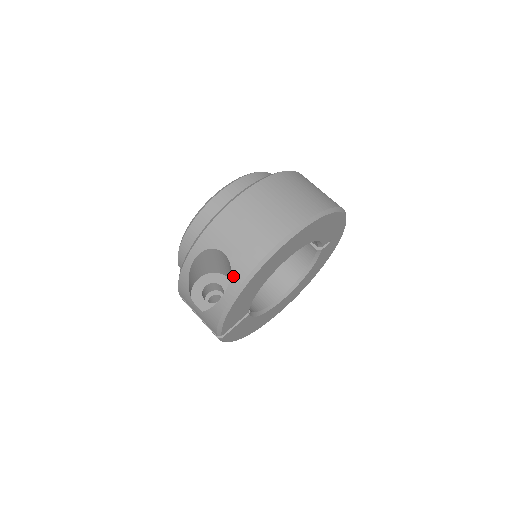
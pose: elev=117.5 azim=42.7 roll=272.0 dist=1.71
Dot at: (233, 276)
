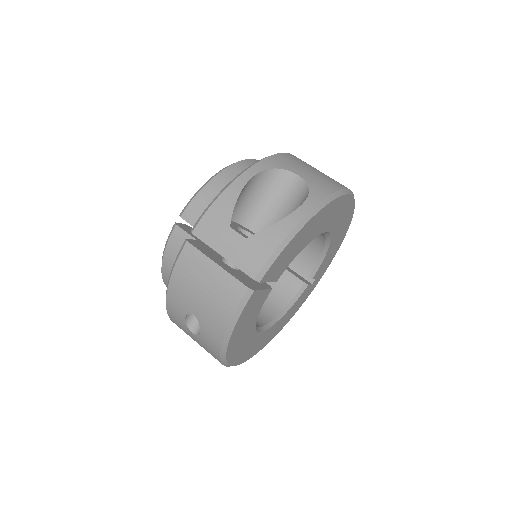
Dot at: (313, 192)
